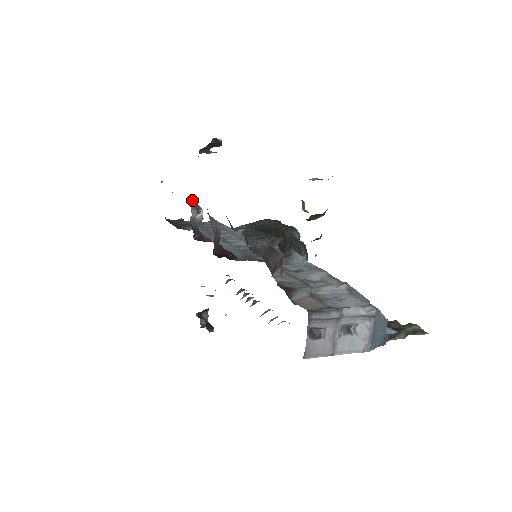
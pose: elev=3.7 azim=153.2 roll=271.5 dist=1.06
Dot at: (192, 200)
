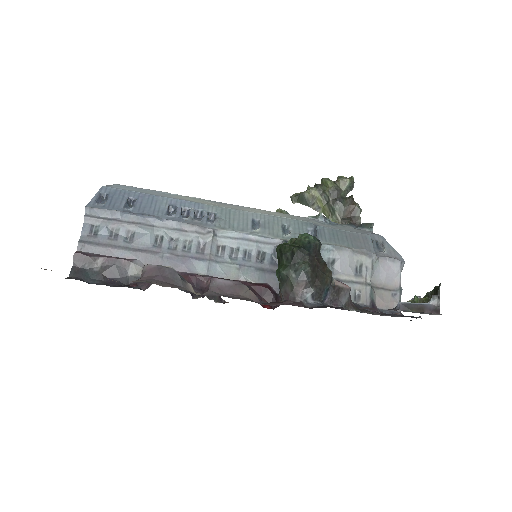
Dot at: (160, 275)
